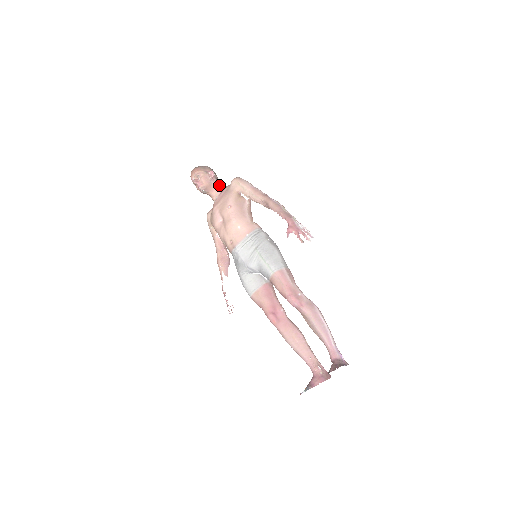
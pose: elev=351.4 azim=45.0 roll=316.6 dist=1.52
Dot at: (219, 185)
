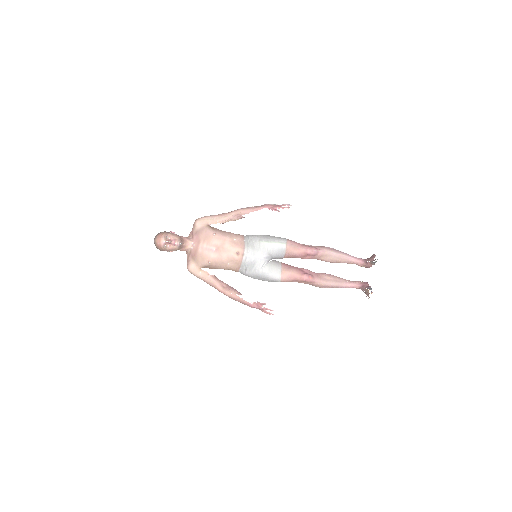
Dot at: (184, 237)
